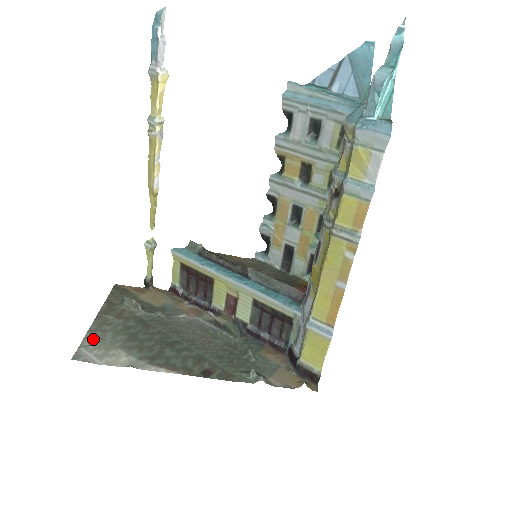
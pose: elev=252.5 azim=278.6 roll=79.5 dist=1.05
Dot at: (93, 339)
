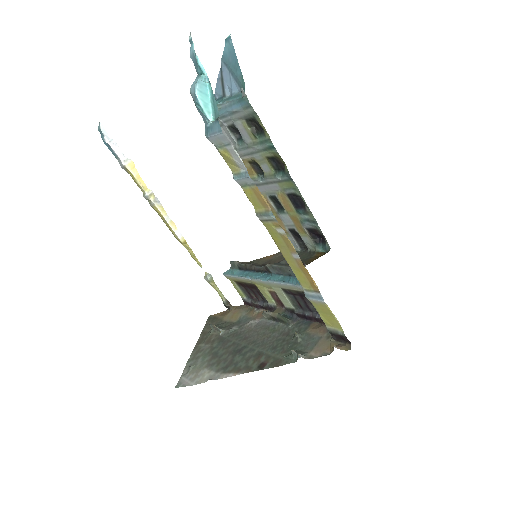
Dot at: (189, 367)
